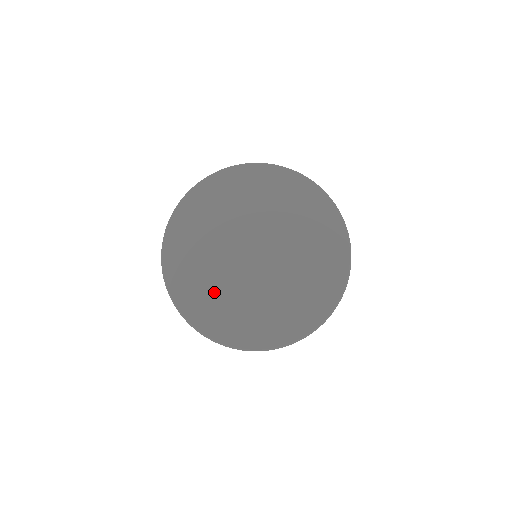
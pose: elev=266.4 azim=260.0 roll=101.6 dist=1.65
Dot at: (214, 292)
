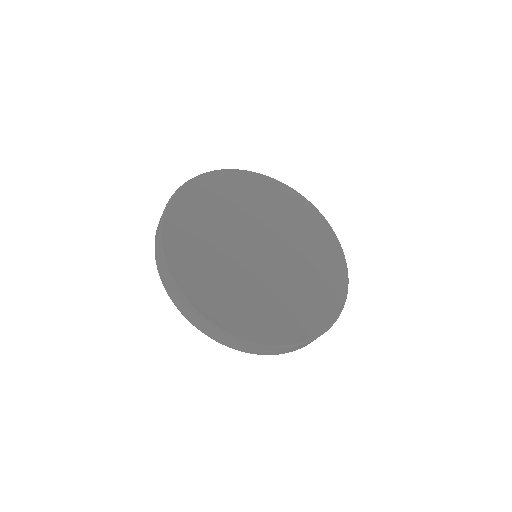
Dot at: (205, 239)
